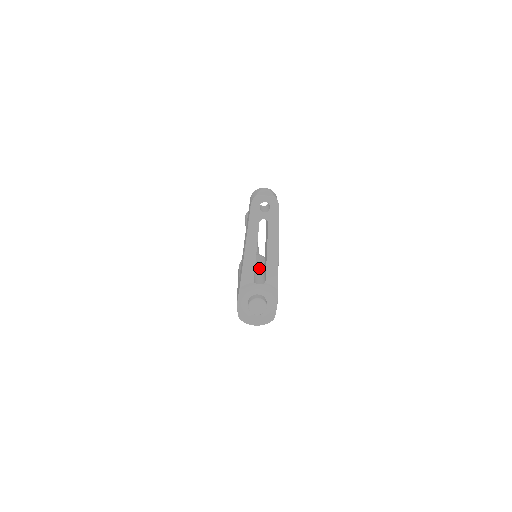
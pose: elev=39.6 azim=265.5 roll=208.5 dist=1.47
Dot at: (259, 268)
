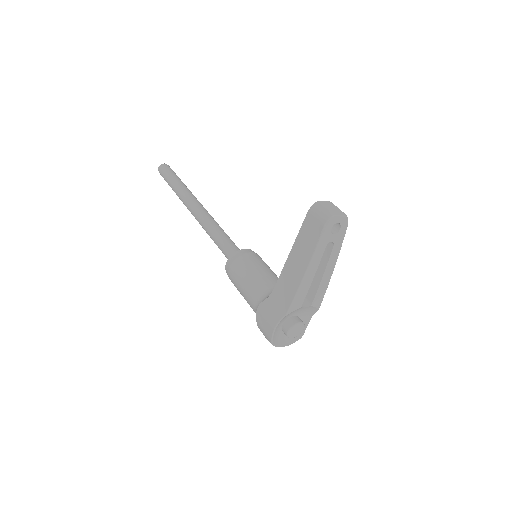
Dot at: (273, 276)
